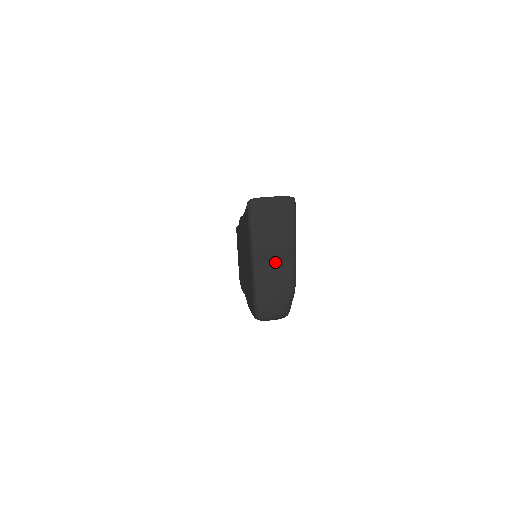
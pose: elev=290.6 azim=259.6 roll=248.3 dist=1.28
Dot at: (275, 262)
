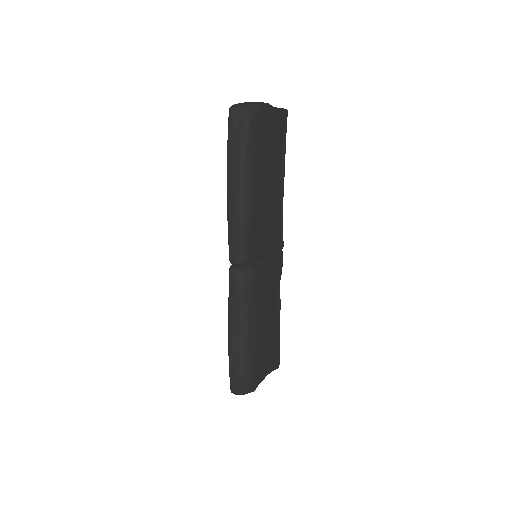
Dot at: occluded
